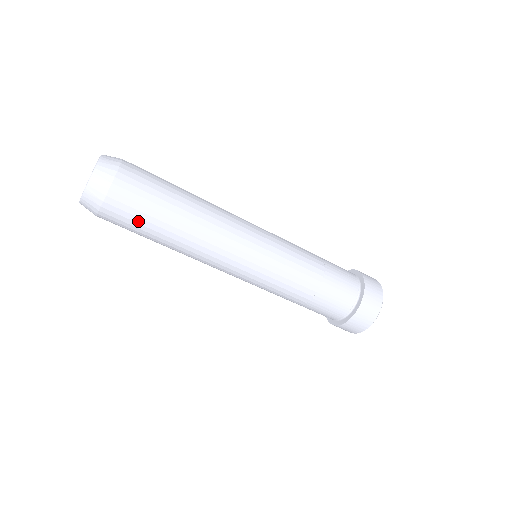
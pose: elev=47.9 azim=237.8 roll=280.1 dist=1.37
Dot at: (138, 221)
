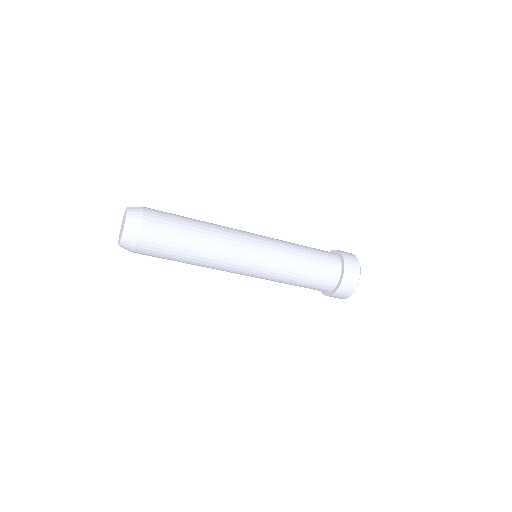
Dot at: occluded
